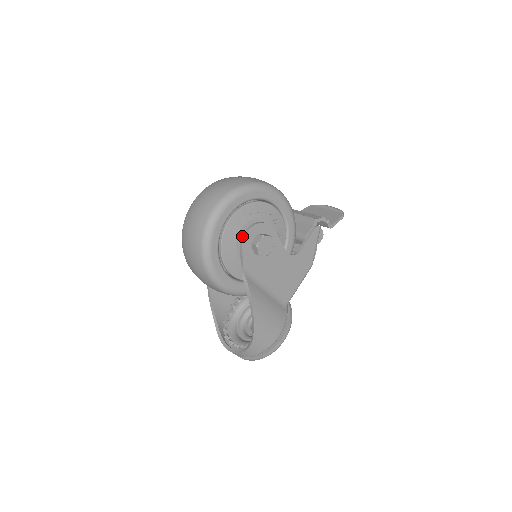
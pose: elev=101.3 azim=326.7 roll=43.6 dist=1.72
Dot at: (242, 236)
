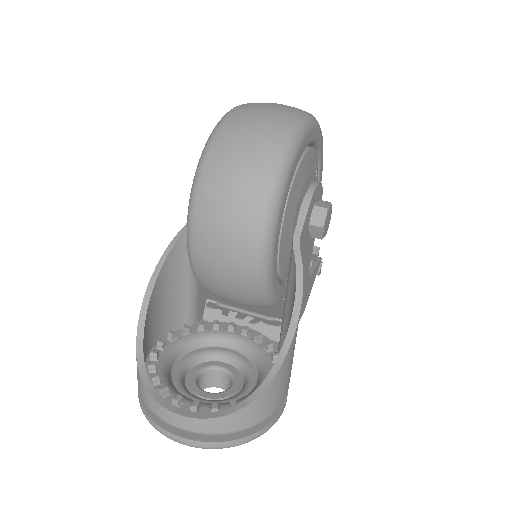
Dot at: (311, 185)
